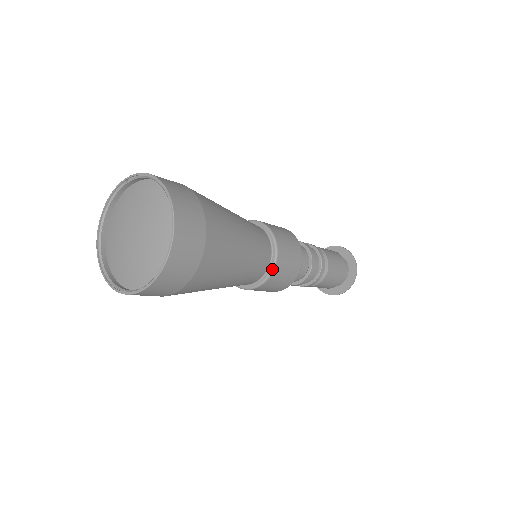
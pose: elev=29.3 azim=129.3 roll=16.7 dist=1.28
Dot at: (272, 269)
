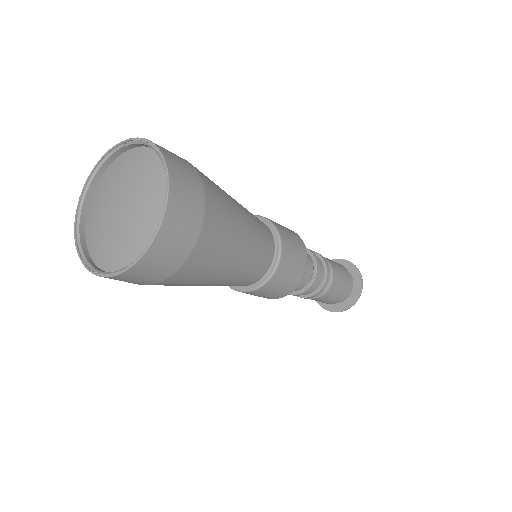
Dot at: (270, 276)
